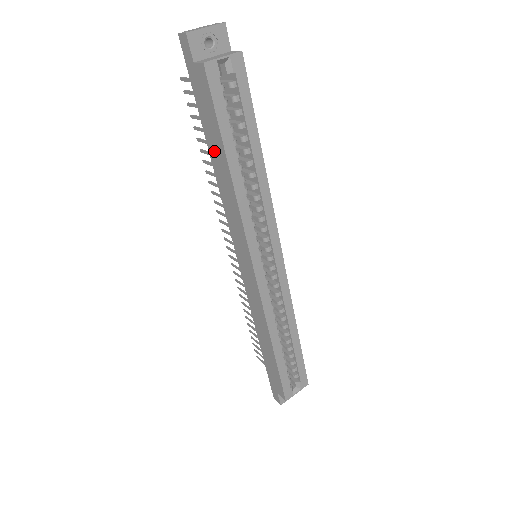
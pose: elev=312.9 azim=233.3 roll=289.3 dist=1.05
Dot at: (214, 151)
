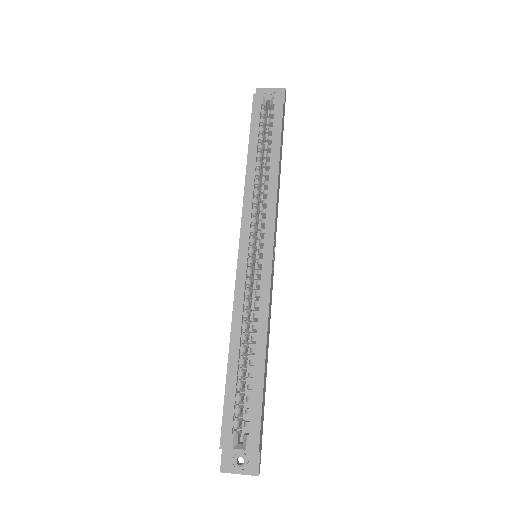
Dot at: occluded
